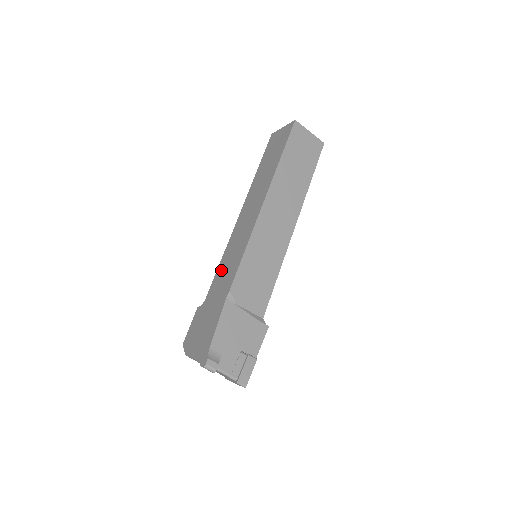
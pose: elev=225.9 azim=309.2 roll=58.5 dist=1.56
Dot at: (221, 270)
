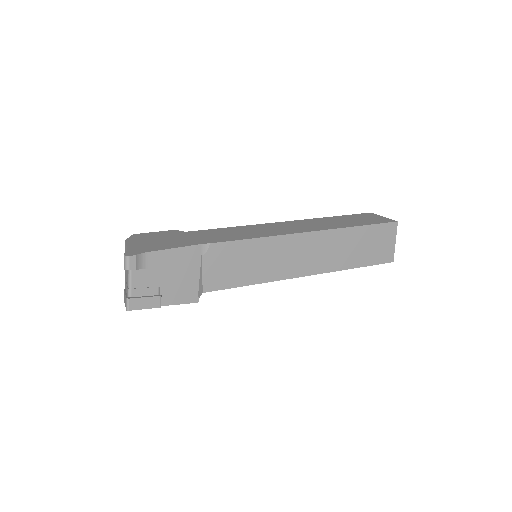
Dot at: (224, 230)
